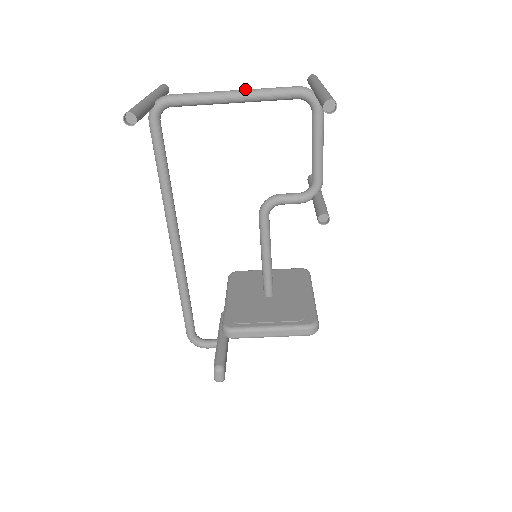
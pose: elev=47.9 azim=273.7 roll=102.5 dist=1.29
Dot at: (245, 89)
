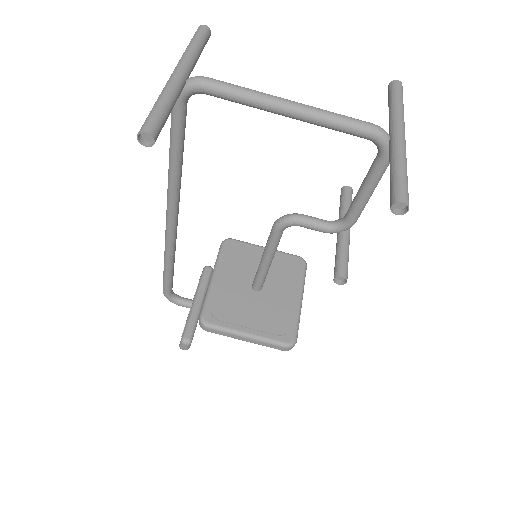
Dot at: (306, 105)
